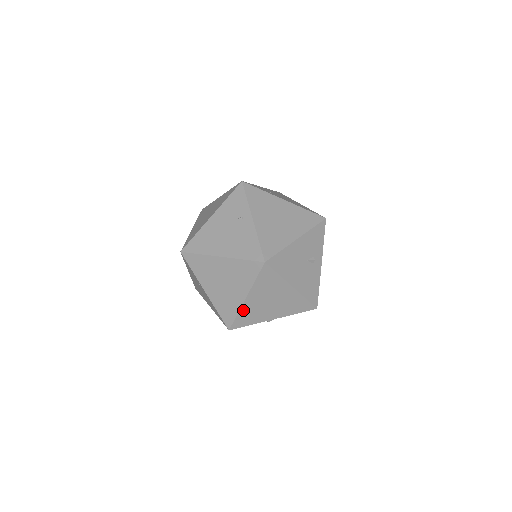
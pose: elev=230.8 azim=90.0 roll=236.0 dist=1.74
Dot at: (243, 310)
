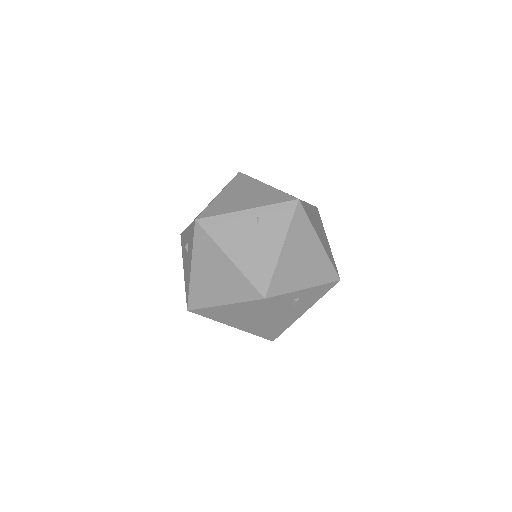
Dot at: occluded
